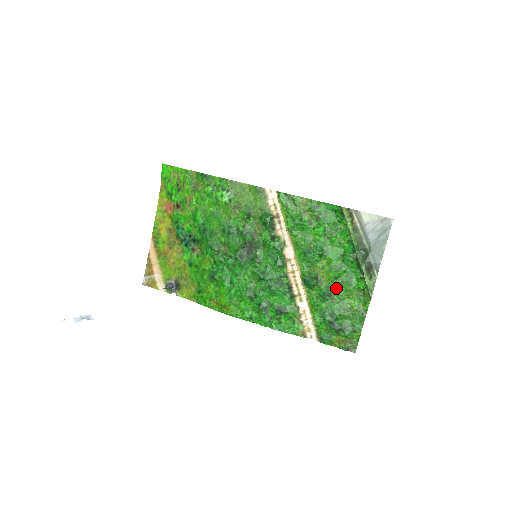
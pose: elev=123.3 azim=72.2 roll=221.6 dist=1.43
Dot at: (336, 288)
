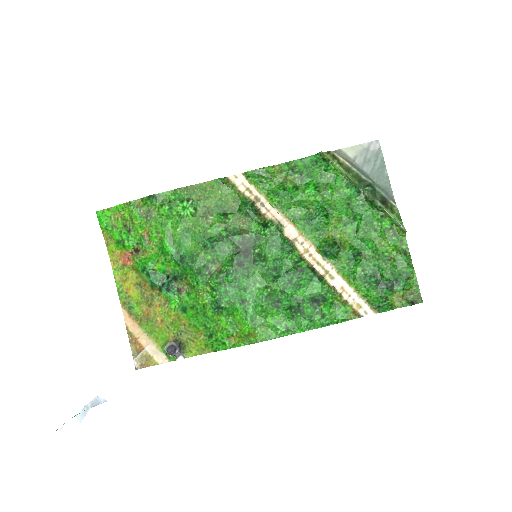
Dot at: (362, 242)
